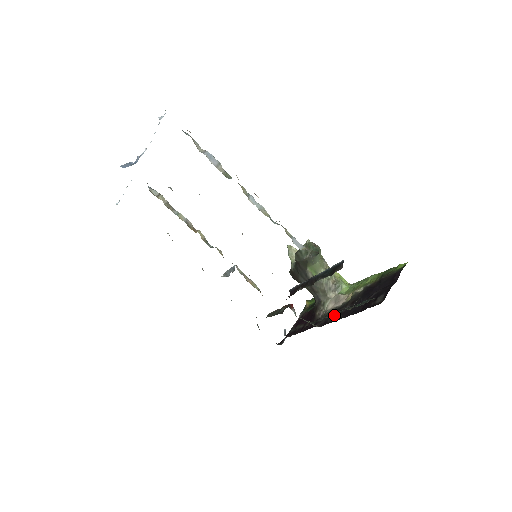
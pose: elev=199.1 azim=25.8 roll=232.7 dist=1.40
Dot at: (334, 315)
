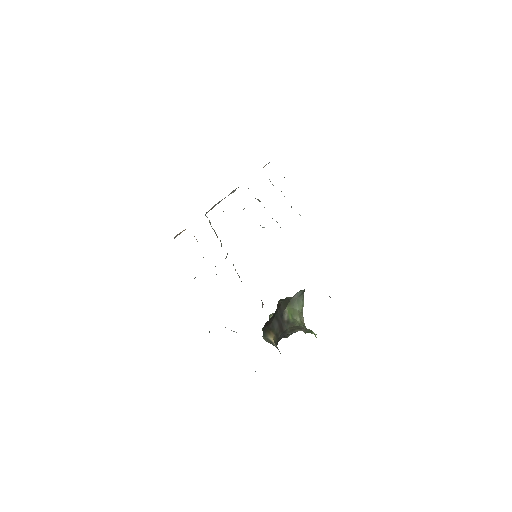
Dot at: occluded
